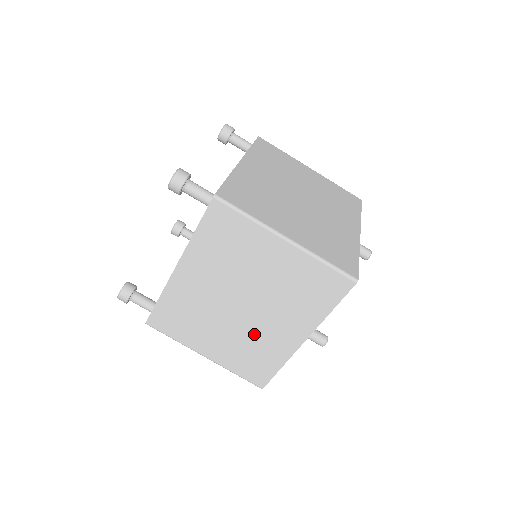
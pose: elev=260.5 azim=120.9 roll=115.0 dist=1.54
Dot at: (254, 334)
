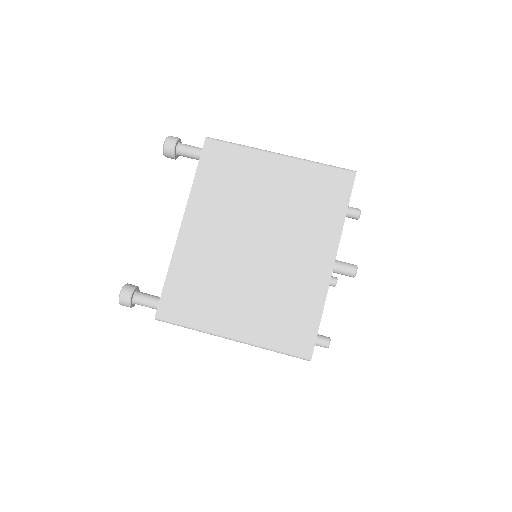
Dot at: (279, 277)
